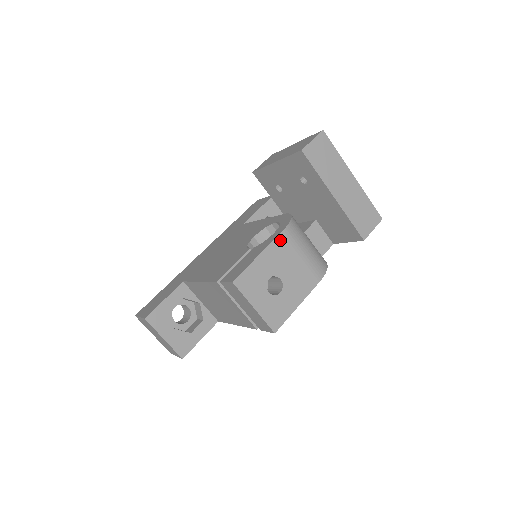
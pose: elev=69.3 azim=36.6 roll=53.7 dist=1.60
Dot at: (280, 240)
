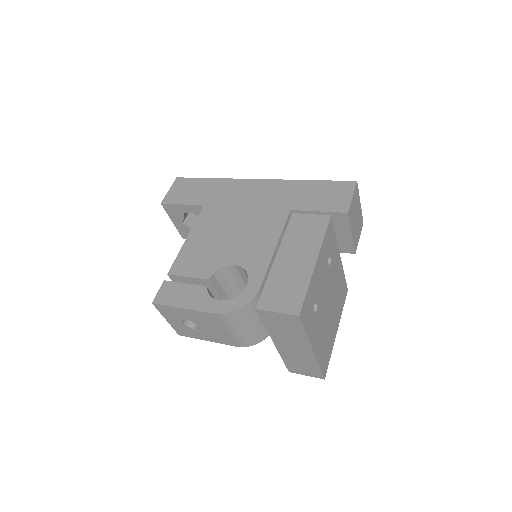
Dot at: (210, 315)
